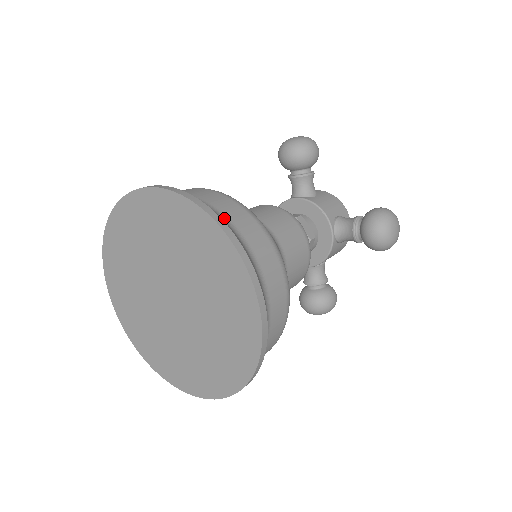
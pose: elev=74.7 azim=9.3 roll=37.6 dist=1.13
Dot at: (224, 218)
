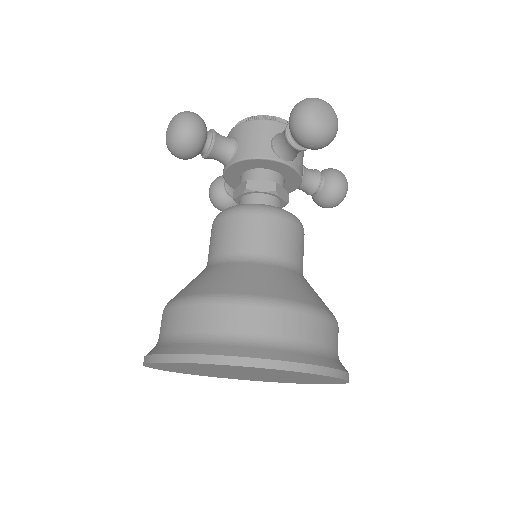
Dot at: (212, 338)
